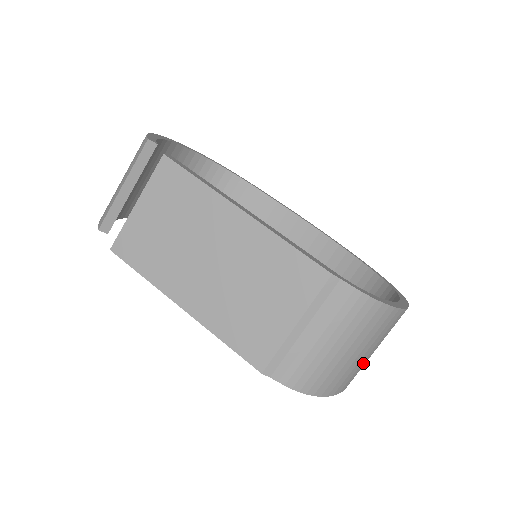
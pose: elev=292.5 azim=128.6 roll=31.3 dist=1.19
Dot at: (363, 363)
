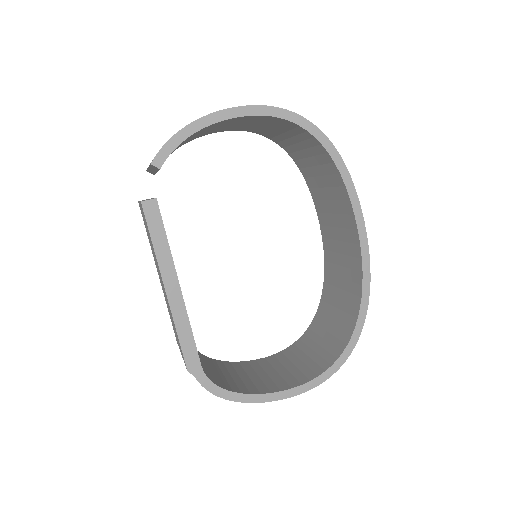
Dot at: occluded
